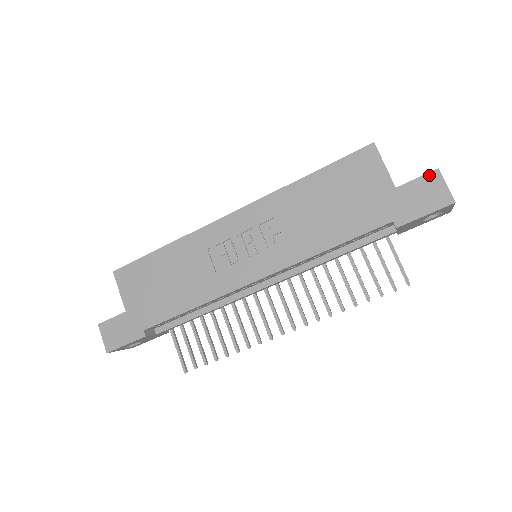
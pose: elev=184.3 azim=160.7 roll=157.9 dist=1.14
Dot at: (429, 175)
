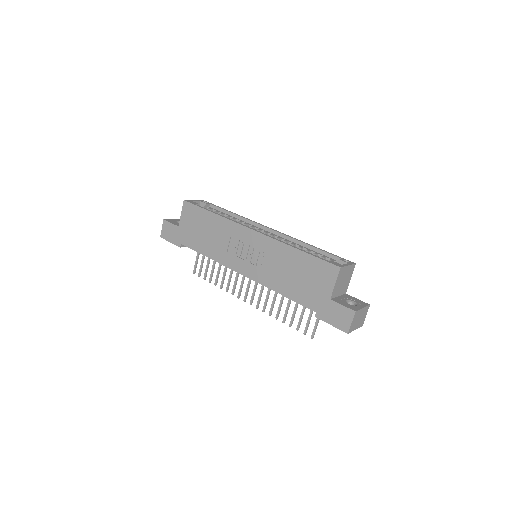
Dot at: (349, 310)
